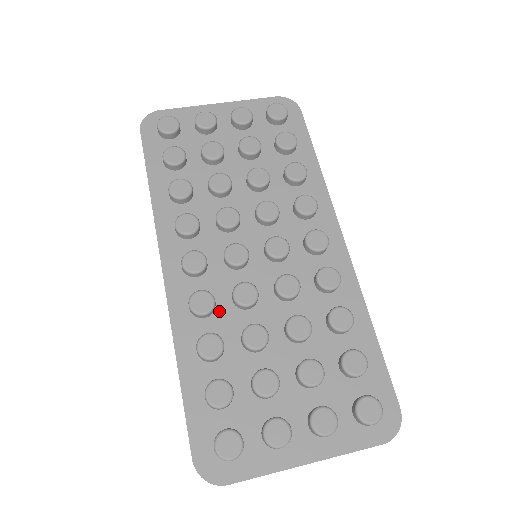
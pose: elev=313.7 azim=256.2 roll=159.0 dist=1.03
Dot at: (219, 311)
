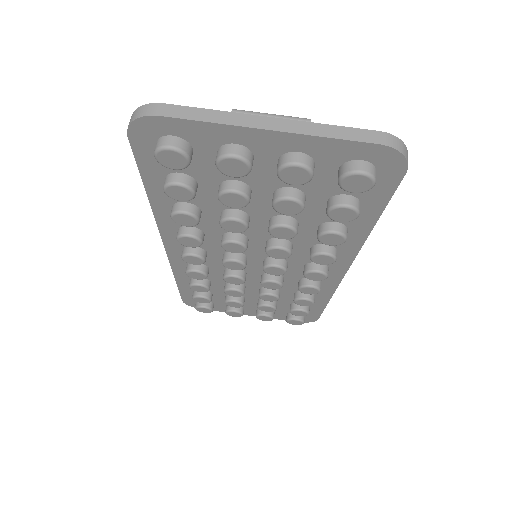
Dot at: (211, 272)
